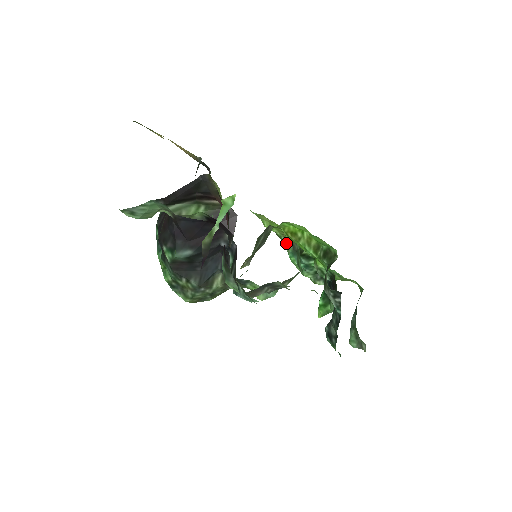
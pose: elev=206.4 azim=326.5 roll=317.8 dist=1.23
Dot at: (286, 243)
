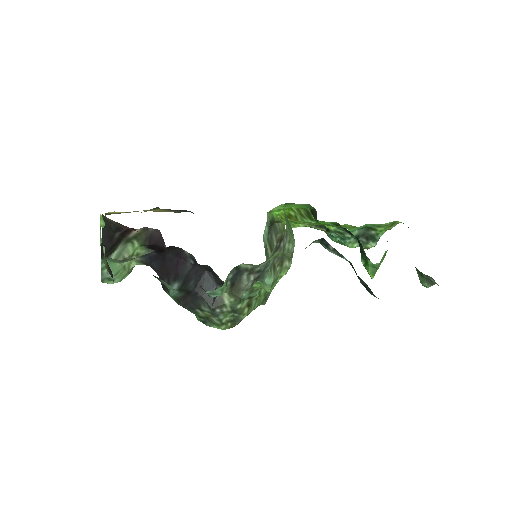
Dot at: (320, 229)
